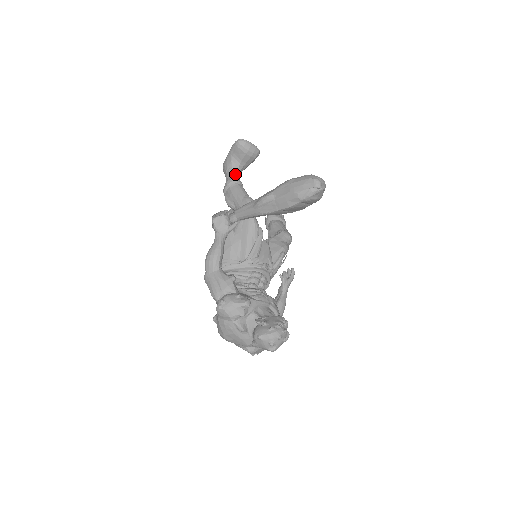
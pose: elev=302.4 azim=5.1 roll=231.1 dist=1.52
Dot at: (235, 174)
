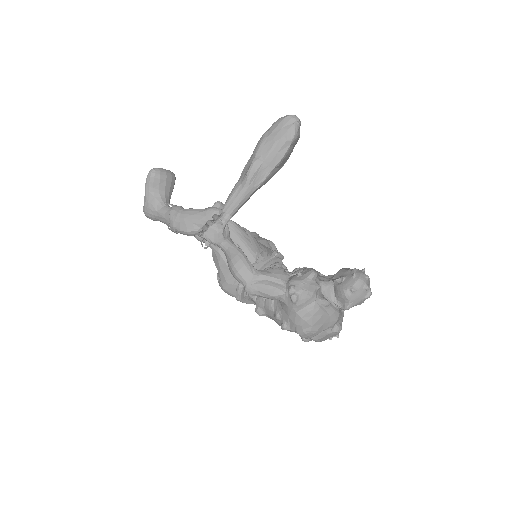
Dot at: (171, 204)
